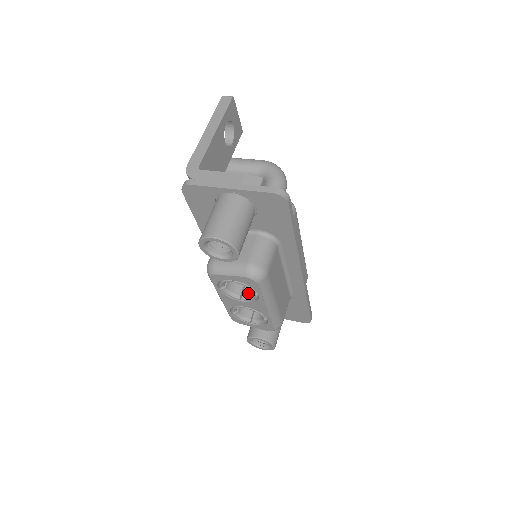
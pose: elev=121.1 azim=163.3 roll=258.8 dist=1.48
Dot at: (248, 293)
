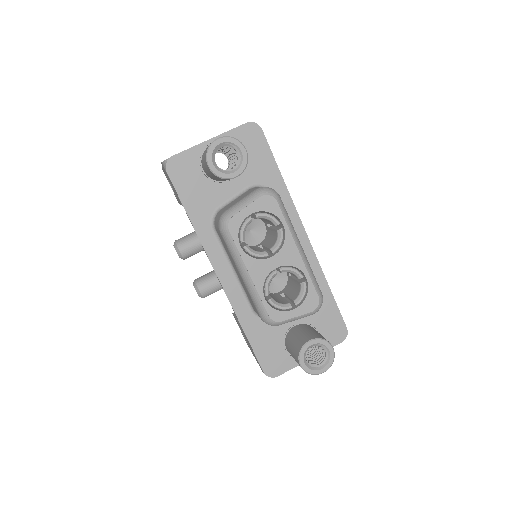
Dot at: (272, 245)
